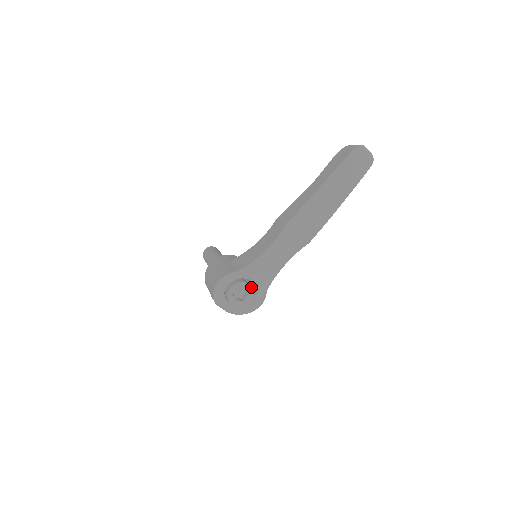
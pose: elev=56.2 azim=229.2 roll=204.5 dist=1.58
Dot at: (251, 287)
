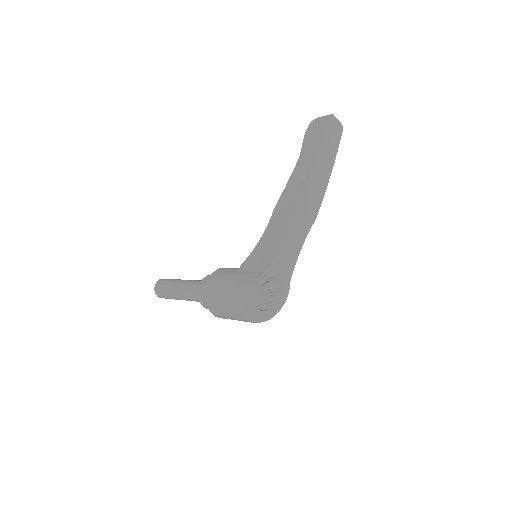
Dot at: (277, 284)
